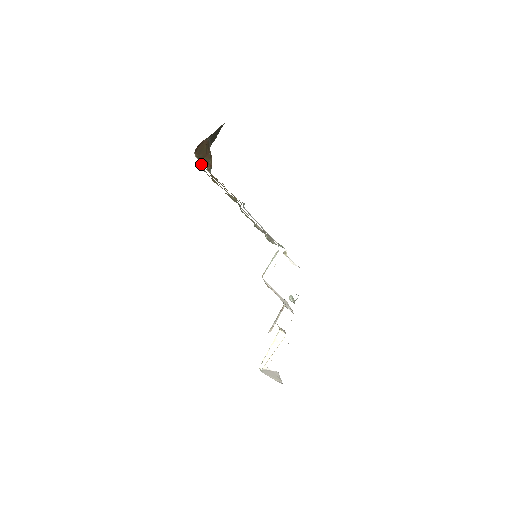
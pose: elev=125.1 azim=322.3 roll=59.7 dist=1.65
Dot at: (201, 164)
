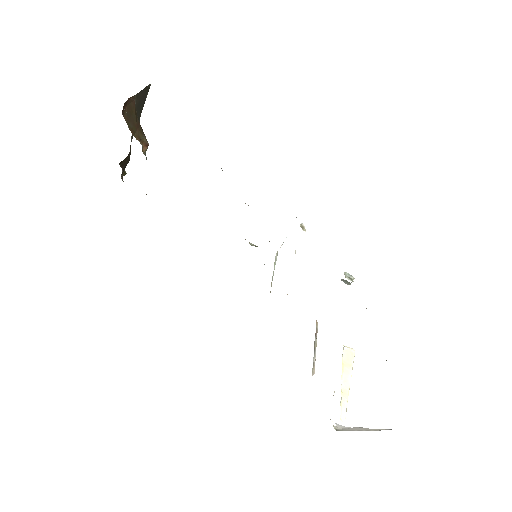
Dot at: (121, 177)
